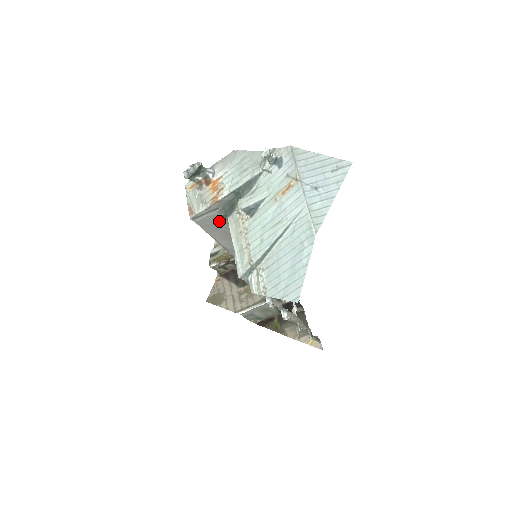
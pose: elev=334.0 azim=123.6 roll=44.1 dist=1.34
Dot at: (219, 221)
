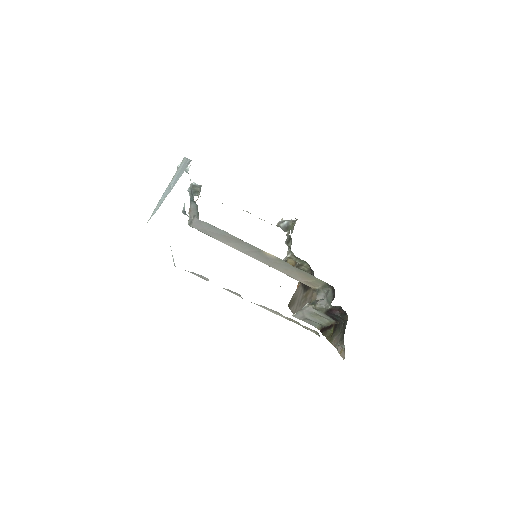
Dot at: (207, 226)
